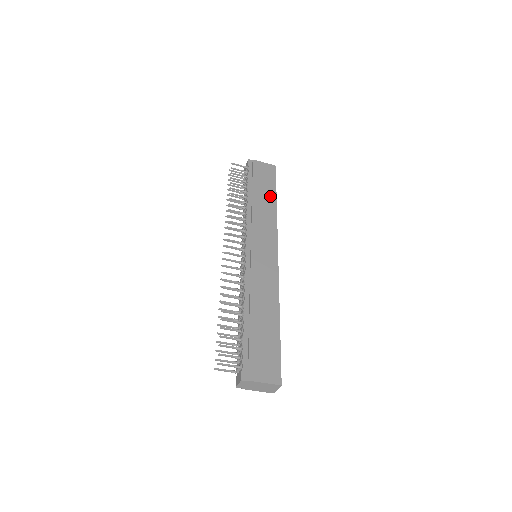
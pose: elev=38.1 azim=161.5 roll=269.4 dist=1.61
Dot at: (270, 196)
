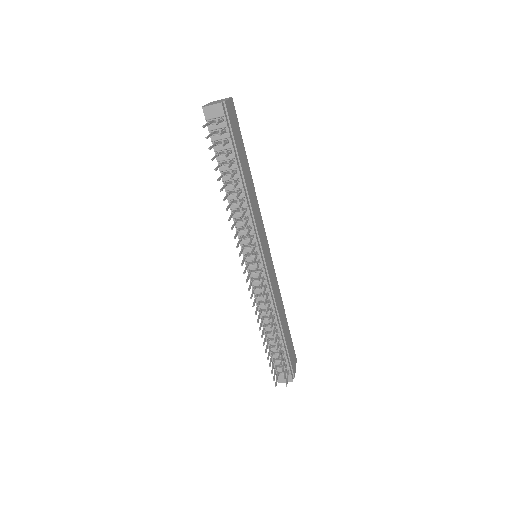
Dot at: (247, 164)
